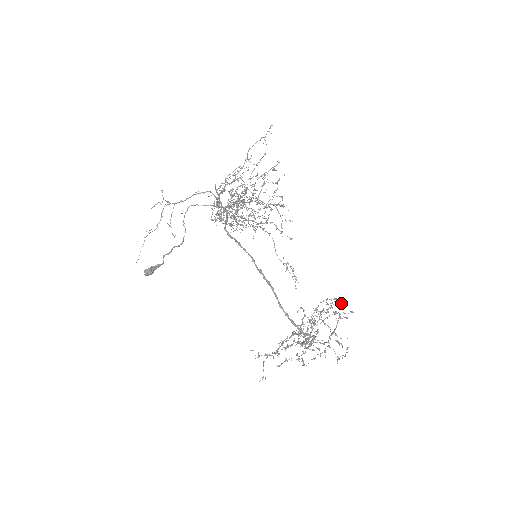
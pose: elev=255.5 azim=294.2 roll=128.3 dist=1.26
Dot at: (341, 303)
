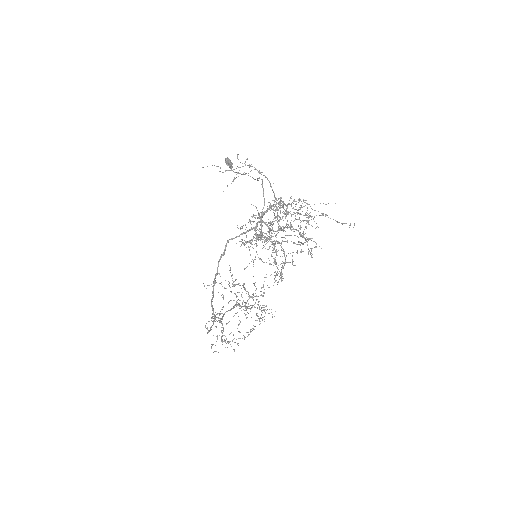
Dot at: occluded
